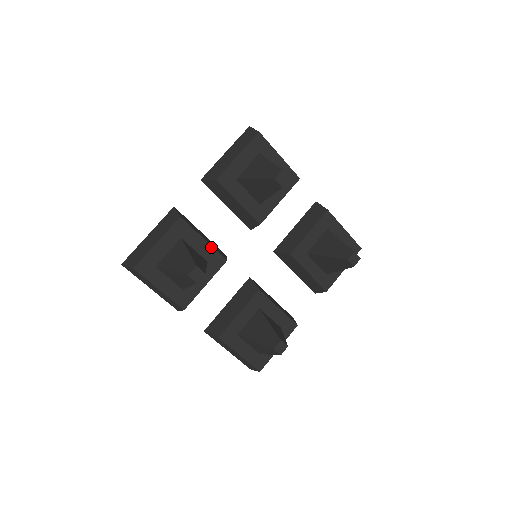
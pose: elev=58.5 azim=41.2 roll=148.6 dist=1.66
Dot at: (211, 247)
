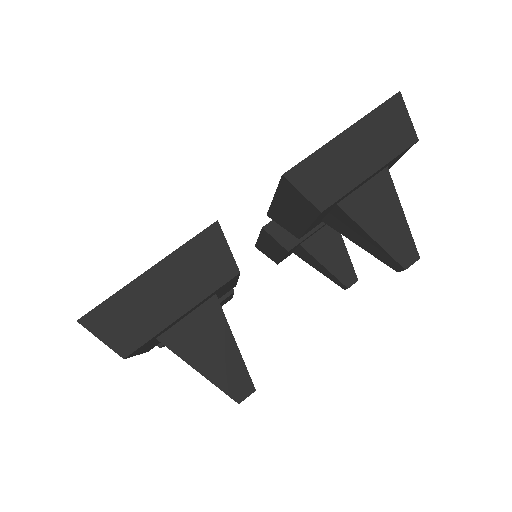
Dot at: (235, 283)
